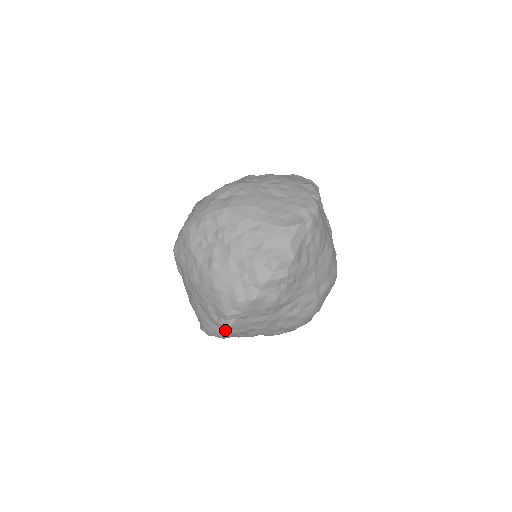
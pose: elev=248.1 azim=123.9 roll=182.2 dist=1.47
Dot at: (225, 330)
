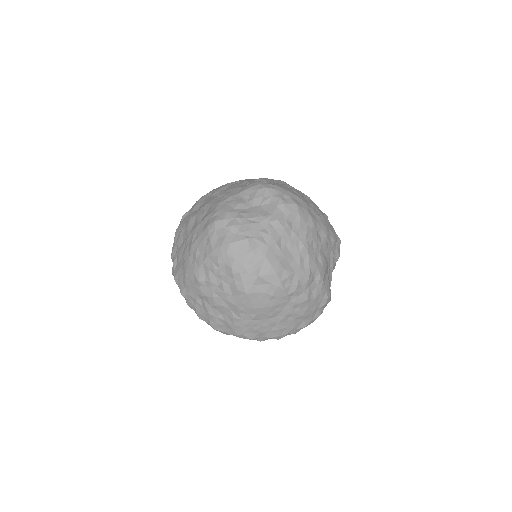
Dot at: occluded
